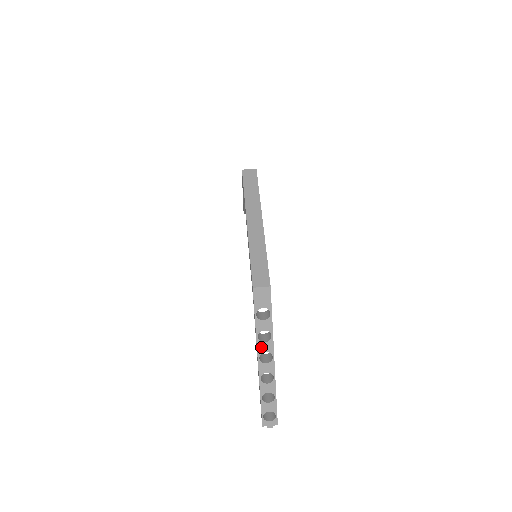
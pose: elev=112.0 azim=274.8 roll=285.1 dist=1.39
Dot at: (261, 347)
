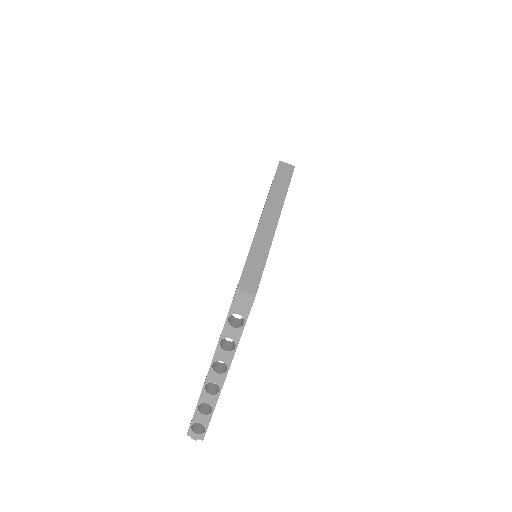
Dot at: (219, 354)
